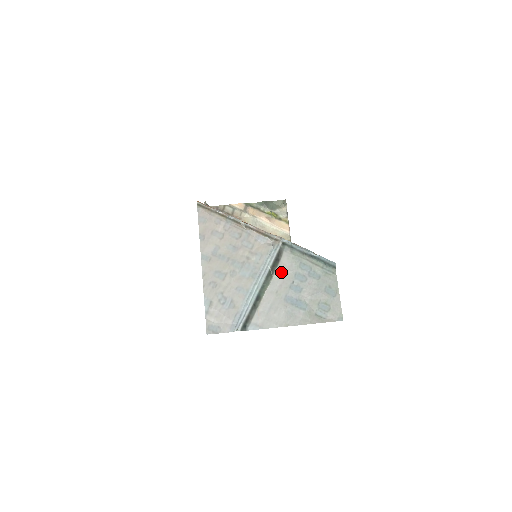
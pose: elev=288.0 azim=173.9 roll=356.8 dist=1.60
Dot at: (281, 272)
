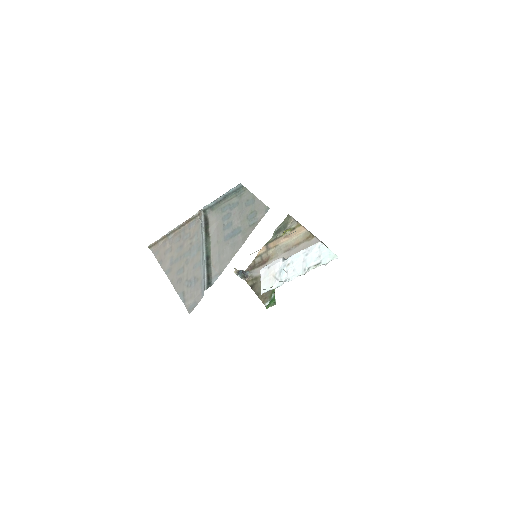
Dot at: (213, 228)
